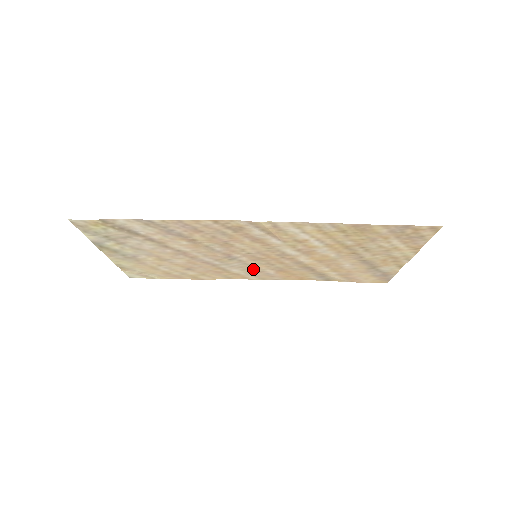
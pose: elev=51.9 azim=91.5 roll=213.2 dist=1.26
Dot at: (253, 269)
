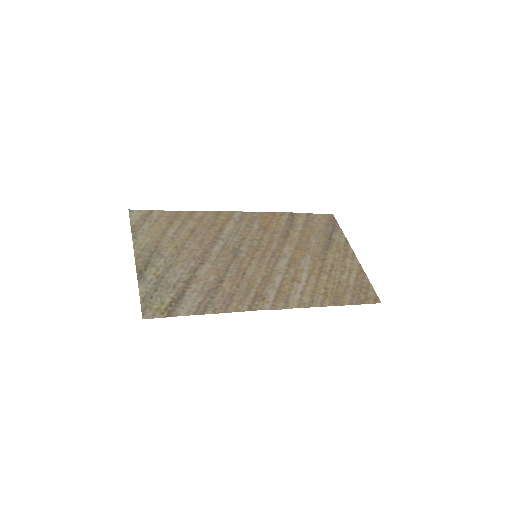
Dot at: (244, 230)
